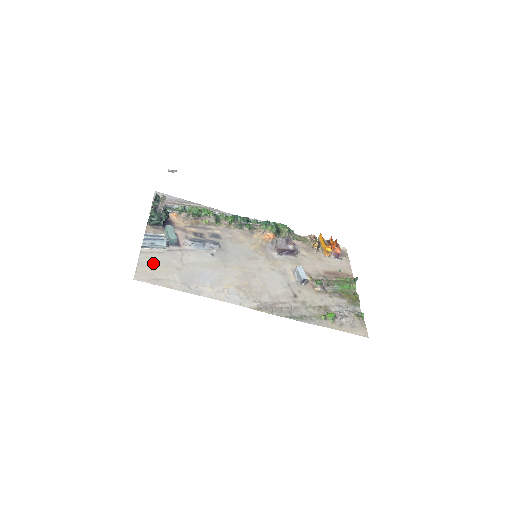
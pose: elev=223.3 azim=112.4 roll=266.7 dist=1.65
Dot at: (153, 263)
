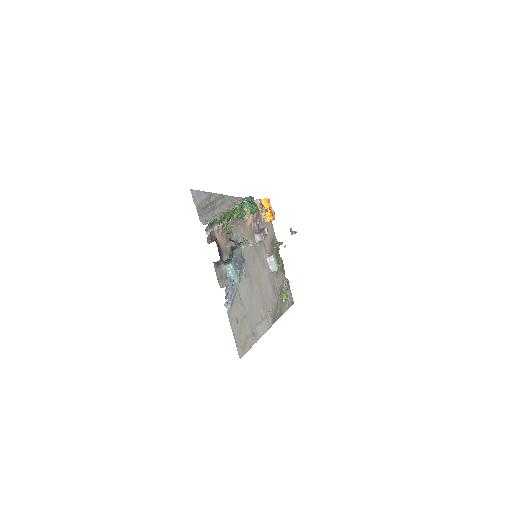
Dot at: (237, 324)
